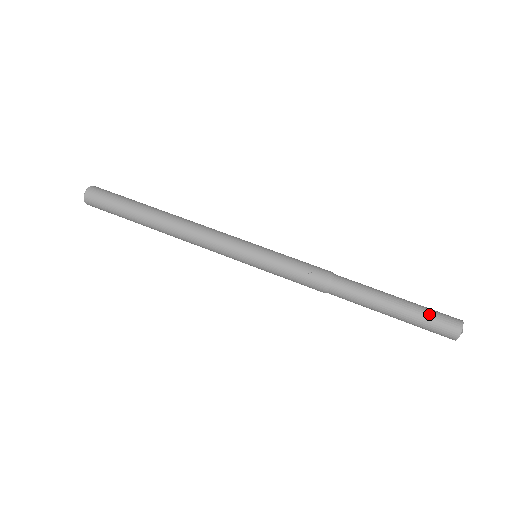
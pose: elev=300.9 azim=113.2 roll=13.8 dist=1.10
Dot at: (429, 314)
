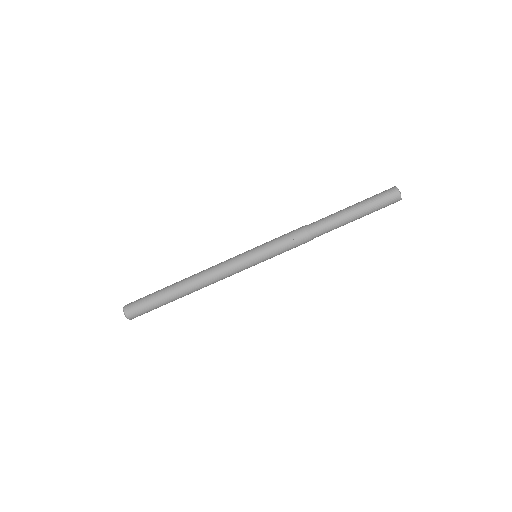
Dot at: (376, 200)
